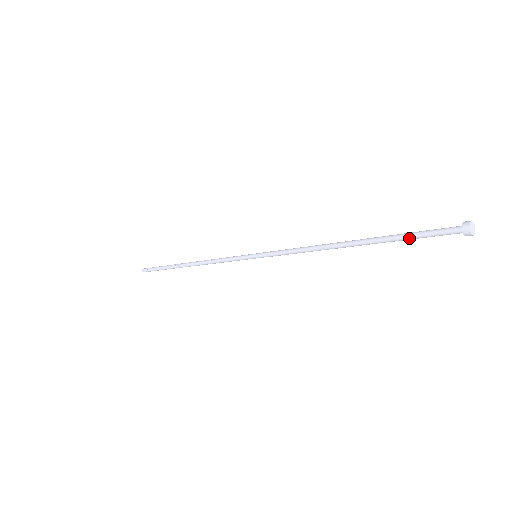
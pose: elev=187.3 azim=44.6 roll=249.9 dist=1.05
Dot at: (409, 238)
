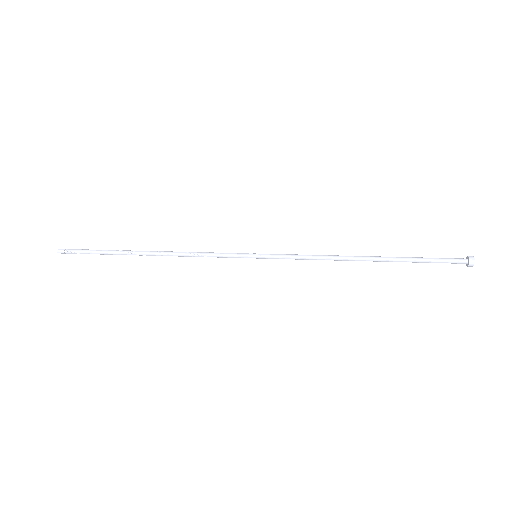
Dot at: (424, 262)
